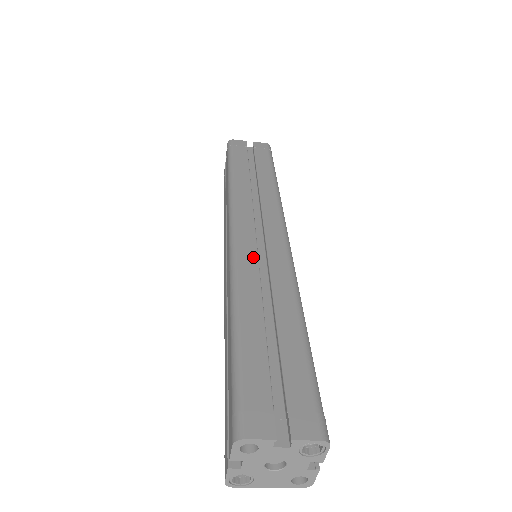
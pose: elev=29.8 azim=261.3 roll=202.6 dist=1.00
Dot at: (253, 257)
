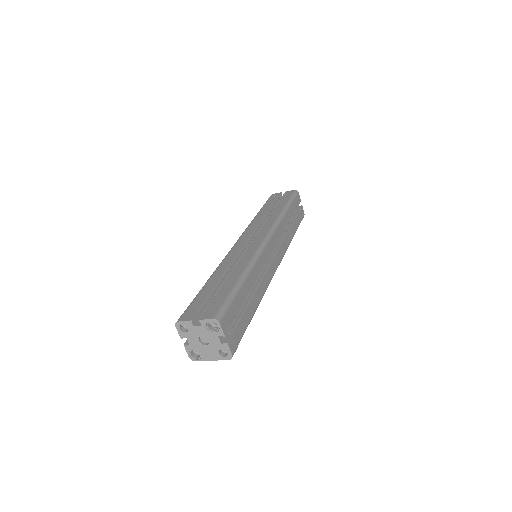
Dot at: (237, 252)
